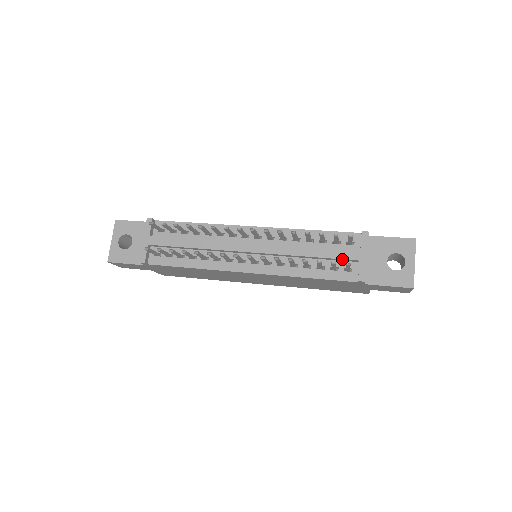
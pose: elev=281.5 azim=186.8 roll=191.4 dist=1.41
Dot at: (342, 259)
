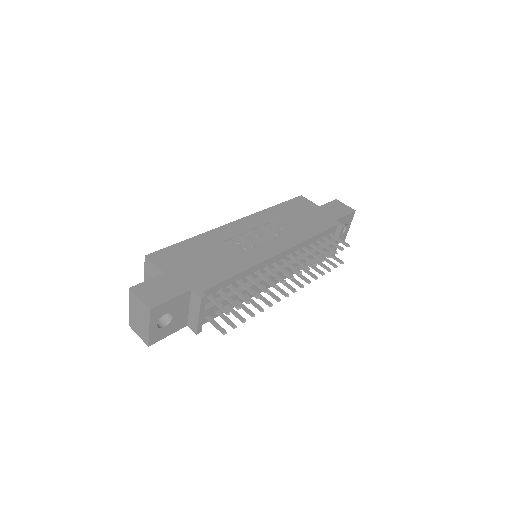
Dot at: occluded
